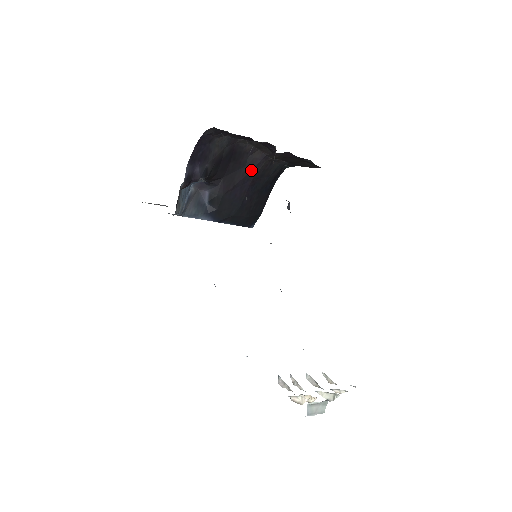
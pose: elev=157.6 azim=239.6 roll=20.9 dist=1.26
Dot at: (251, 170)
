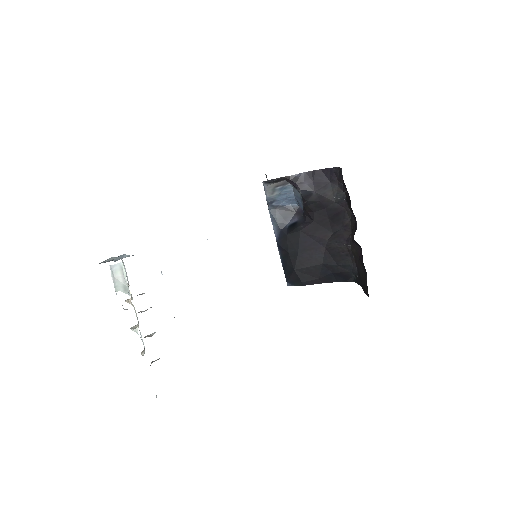
Dot at: (332, 240)
